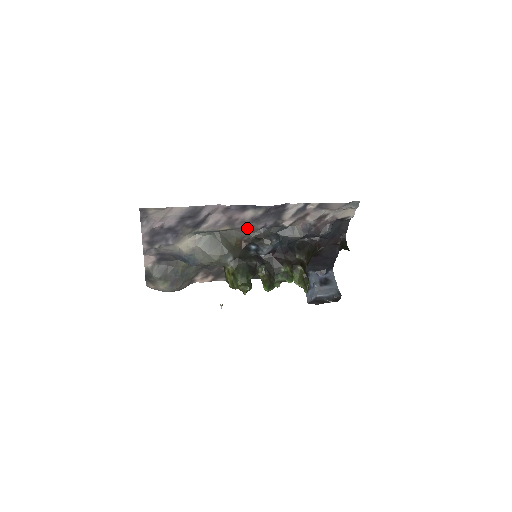
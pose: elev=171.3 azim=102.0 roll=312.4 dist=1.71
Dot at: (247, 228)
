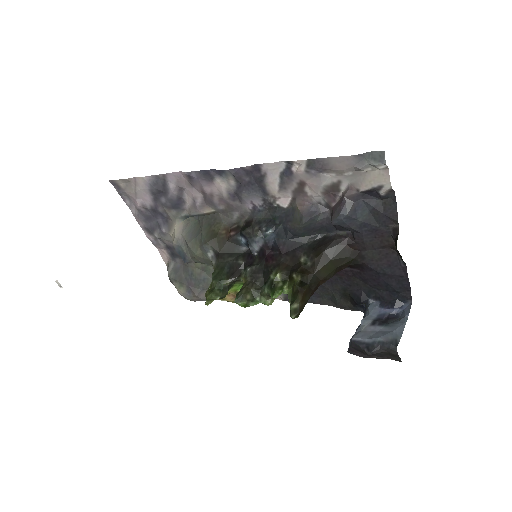
Dot at: (234, 210)
